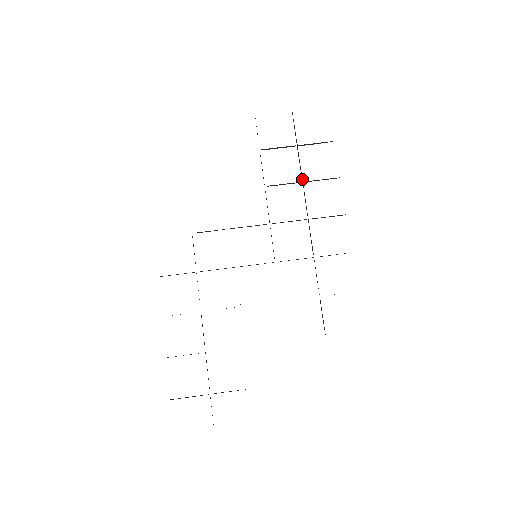
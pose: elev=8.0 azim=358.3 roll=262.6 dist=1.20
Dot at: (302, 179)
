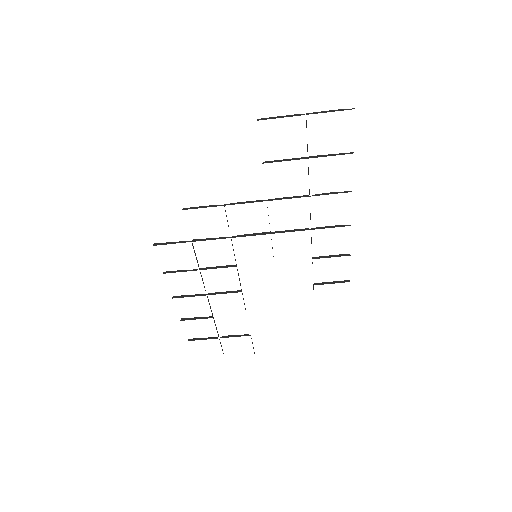
Dot at: (309, 194)
